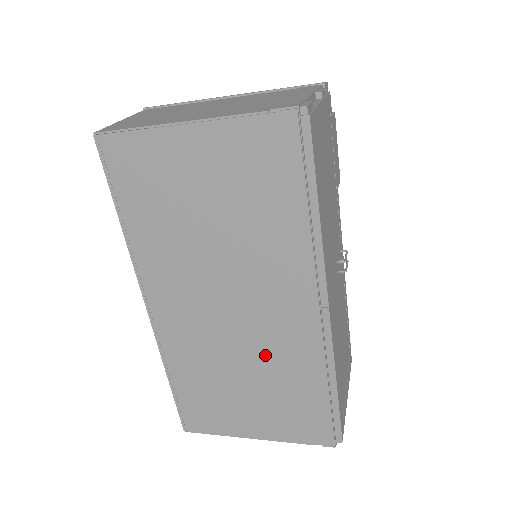
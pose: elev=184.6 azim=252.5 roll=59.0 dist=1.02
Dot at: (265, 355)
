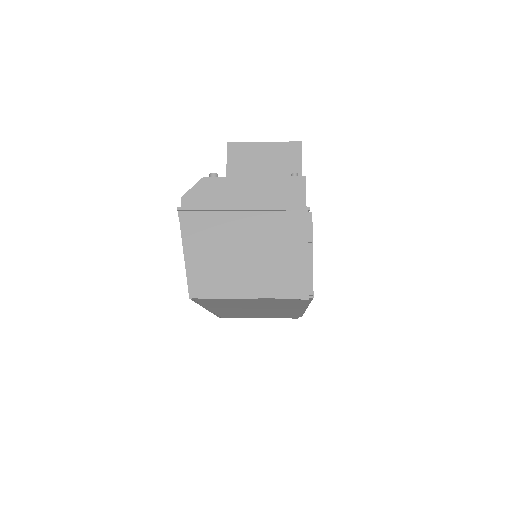
Dot at: (271, 313)
